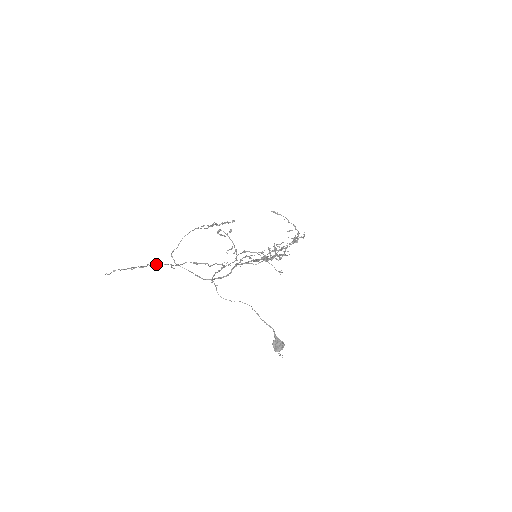
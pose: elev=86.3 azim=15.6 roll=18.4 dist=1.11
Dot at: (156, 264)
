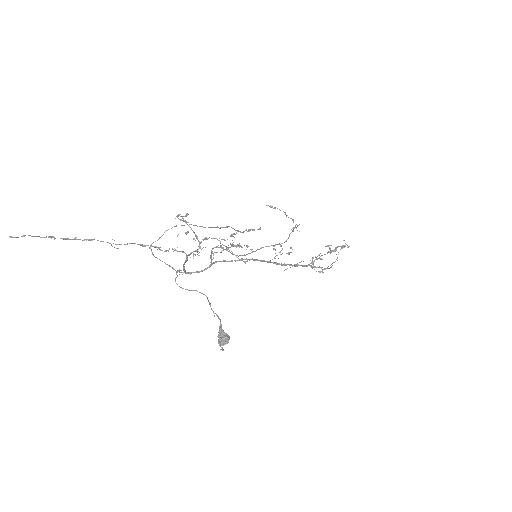
Dot at: (87, 239)
